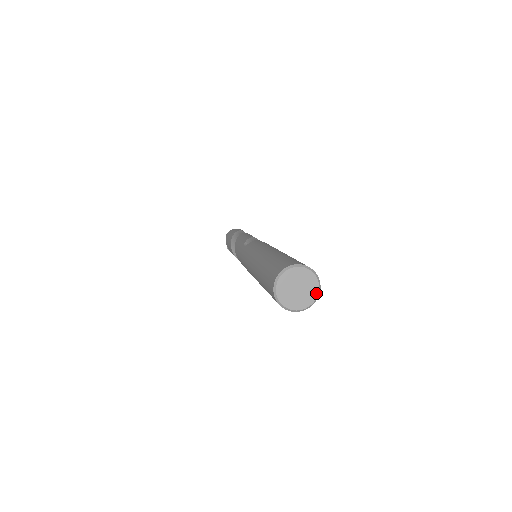
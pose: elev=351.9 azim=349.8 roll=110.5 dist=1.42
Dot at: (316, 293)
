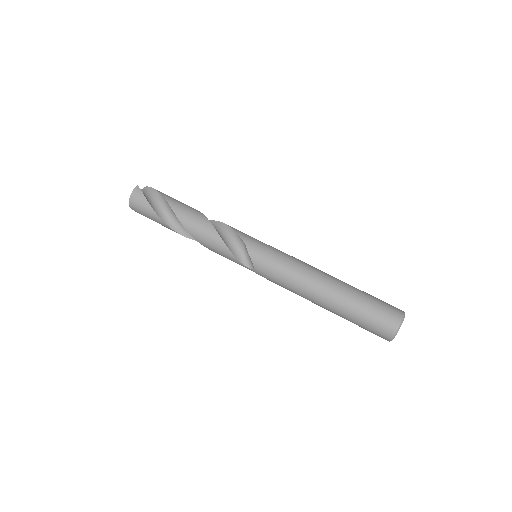
Dot at: occluded
